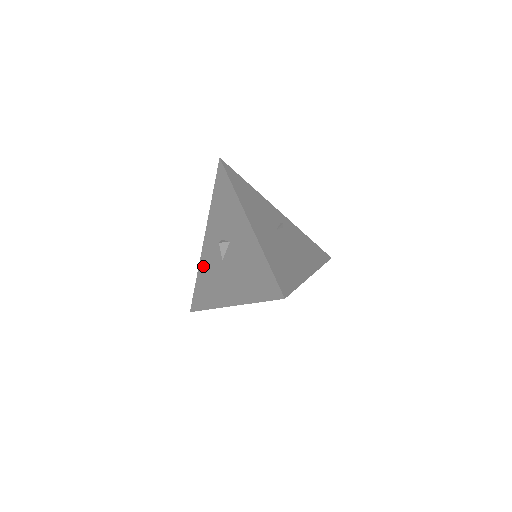
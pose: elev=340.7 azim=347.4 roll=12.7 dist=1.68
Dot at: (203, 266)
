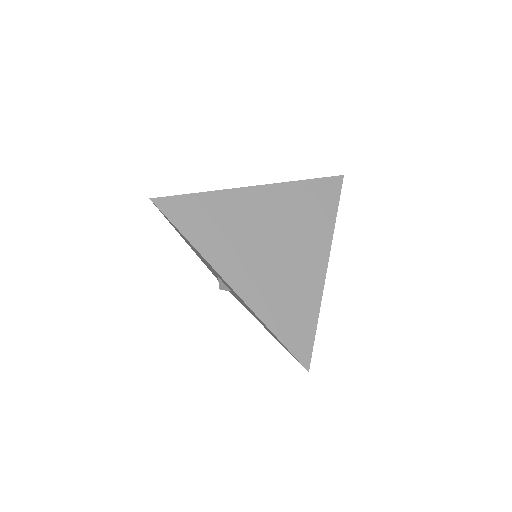
Dot at: occluded
